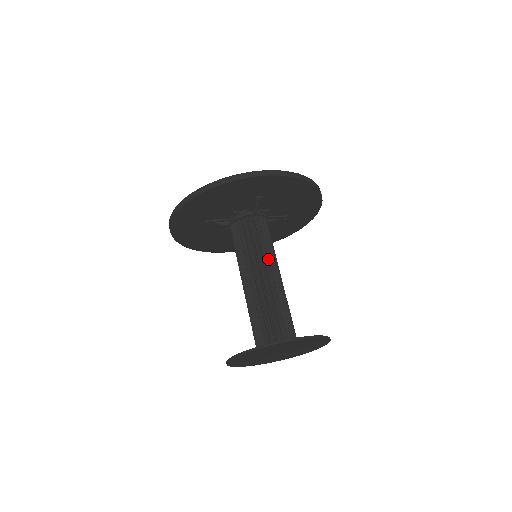
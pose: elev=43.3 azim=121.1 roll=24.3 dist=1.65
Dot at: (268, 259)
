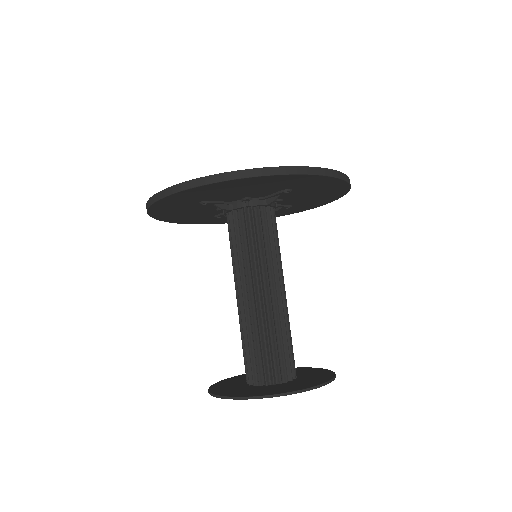
Dot at: (278, 268)
